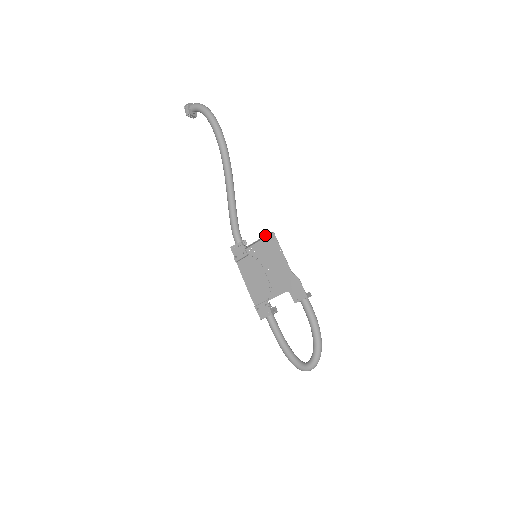
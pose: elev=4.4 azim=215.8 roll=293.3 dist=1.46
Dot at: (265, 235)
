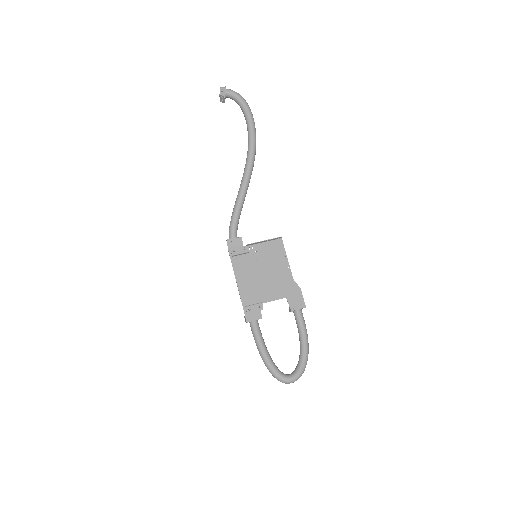
Dot at: (275, 238)
